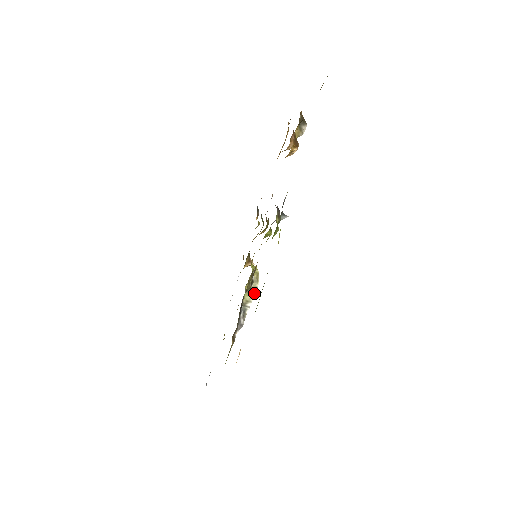
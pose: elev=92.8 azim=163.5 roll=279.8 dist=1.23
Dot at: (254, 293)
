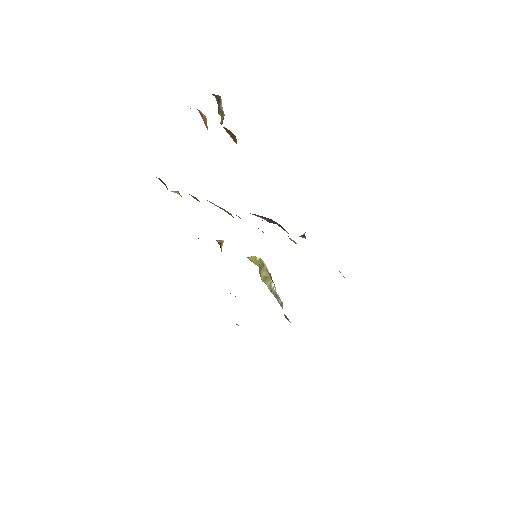
Dot at: occluded
